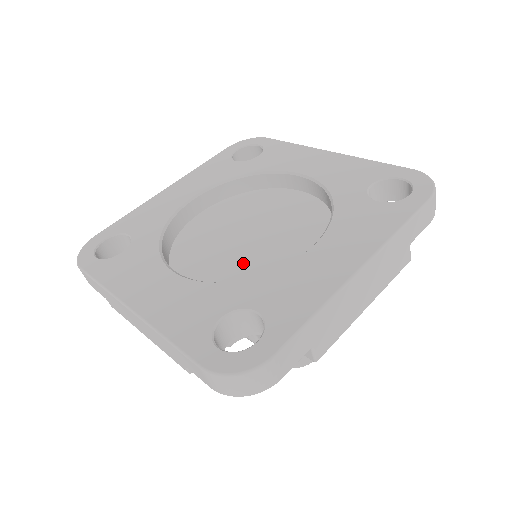
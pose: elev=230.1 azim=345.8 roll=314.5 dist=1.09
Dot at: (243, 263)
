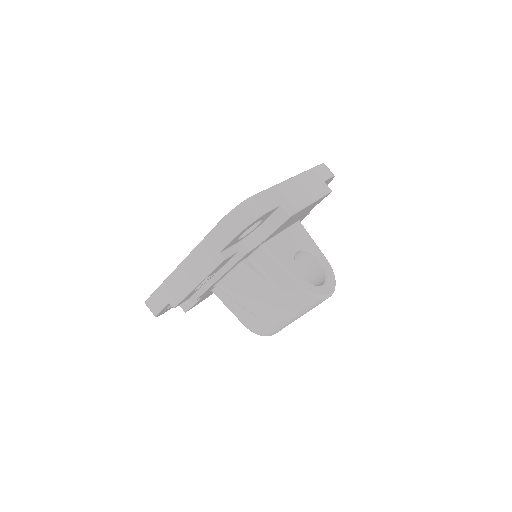
Dot at: occluded
